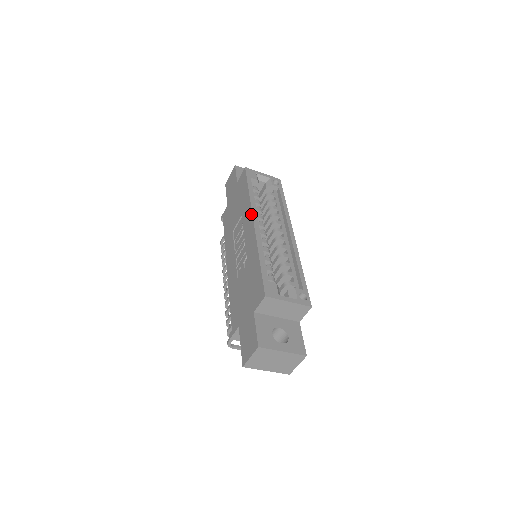
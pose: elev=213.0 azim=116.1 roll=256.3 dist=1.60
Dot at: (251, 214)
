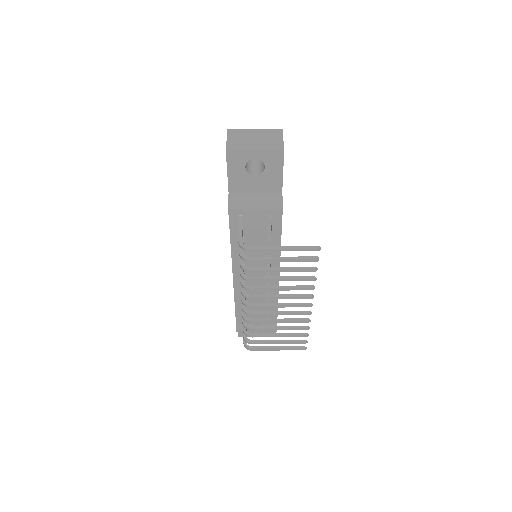
Dot at: occluded
